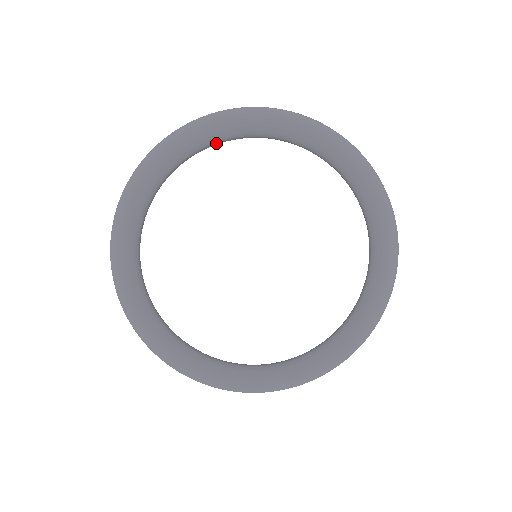
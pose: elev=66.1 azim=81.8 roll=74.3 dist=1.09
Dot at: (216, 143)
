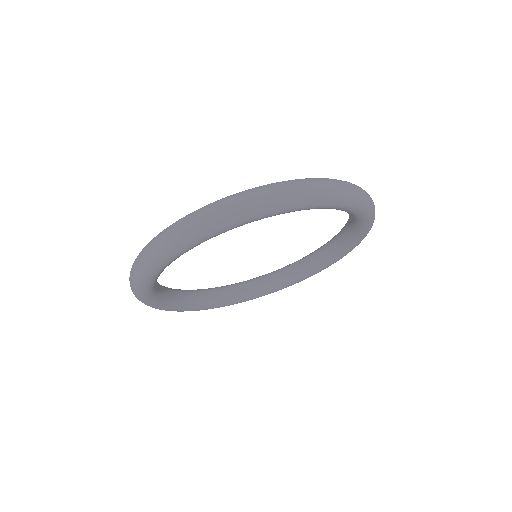
Dot at: occluded
